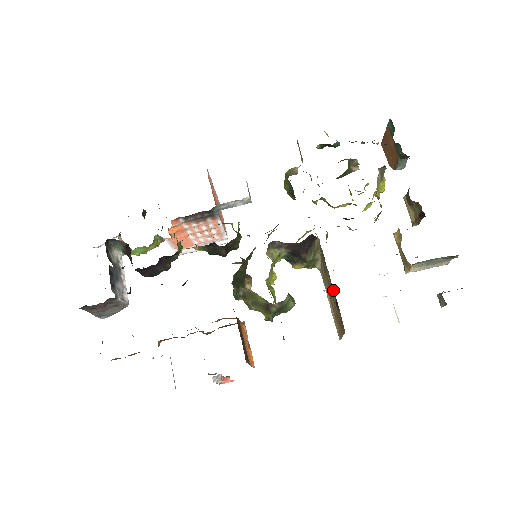
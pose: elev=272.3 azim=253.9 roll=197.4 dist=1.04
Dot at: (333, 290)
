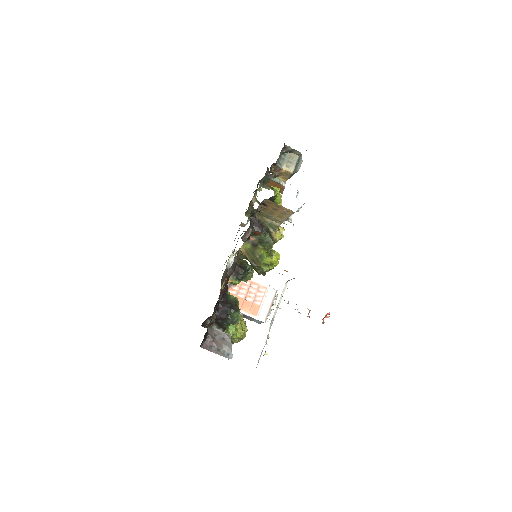
Dot at: occluded
